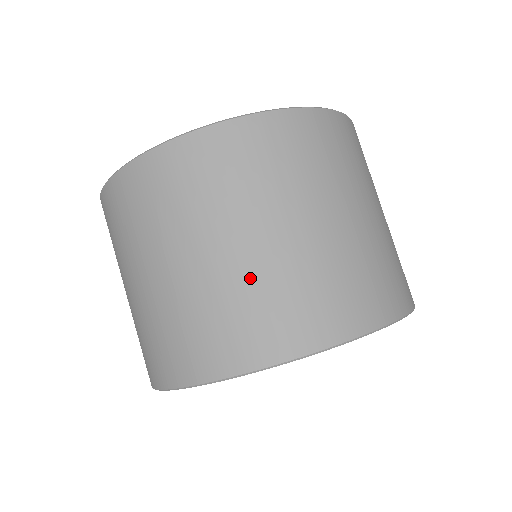
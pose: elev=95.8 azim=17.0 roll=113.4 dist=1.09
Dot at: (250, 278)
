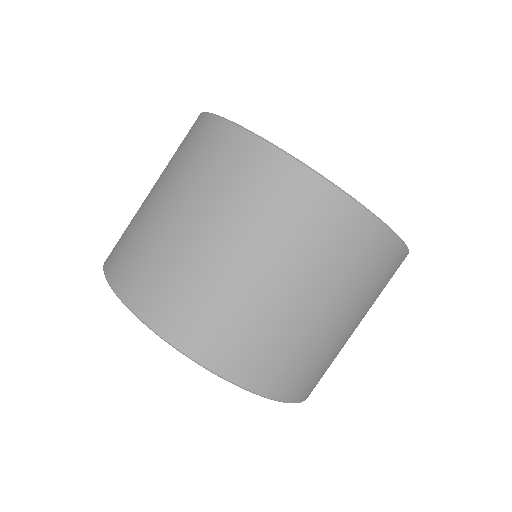
Dot at: (247, 303)
